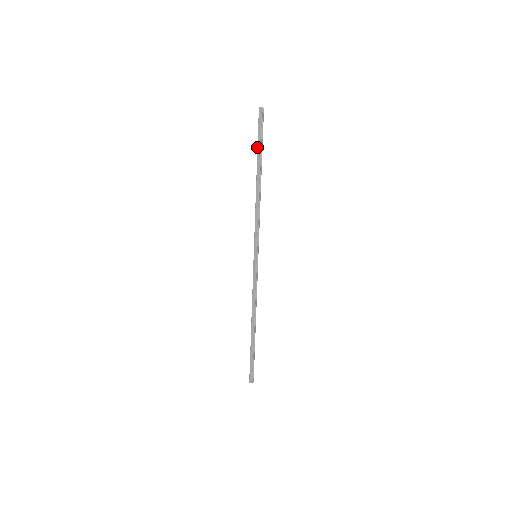
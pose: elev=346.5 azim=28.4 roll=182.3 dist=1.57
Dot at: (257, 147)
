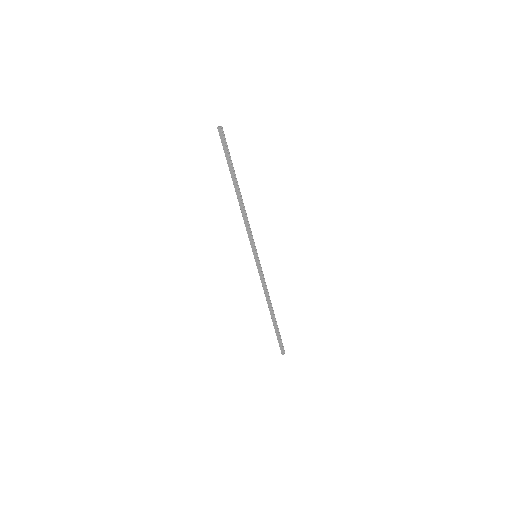
Dot at: occluded
